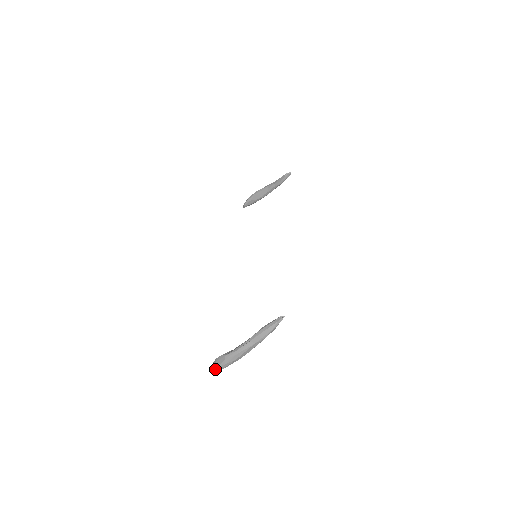
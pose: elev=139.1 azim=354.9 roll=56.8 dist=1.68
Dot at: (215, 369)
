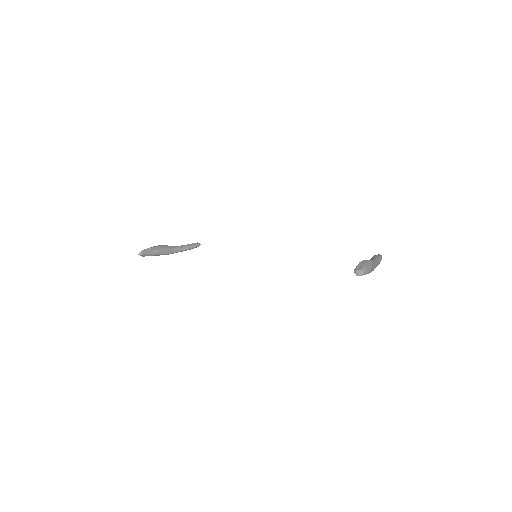
Dot at: (365, 269)
